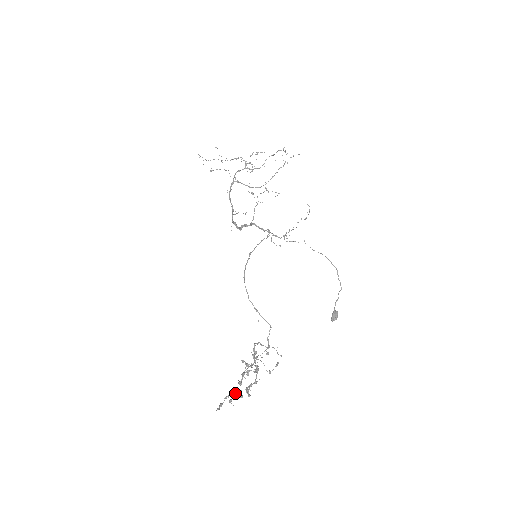
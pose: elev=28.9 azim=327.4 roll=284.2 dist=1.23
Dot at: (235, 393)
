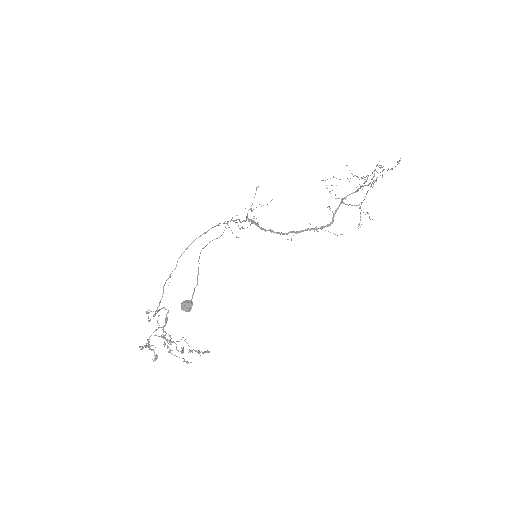
Dot at: (148, 345)
